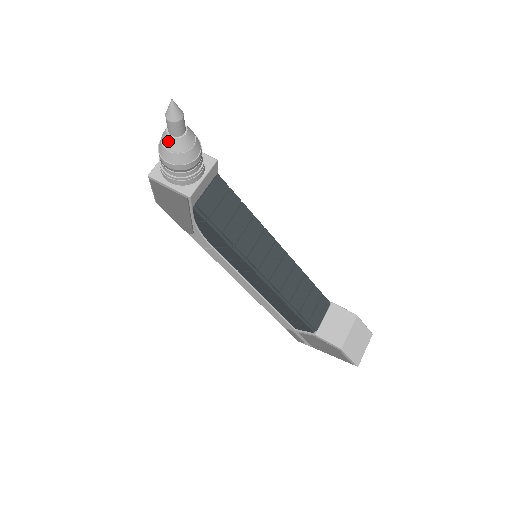
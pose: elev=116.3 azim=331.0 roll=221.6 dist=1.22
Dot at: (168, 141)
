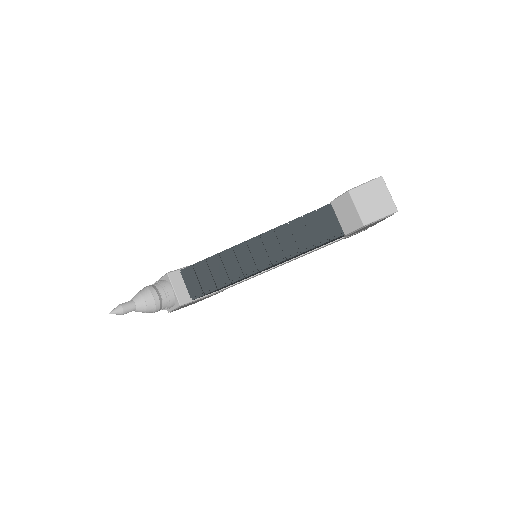
Dot at: occluded
